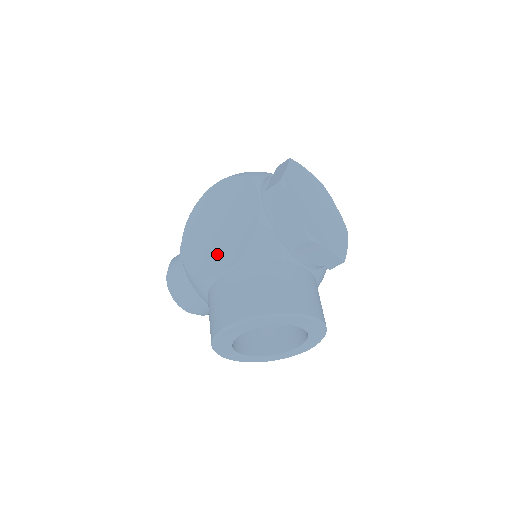
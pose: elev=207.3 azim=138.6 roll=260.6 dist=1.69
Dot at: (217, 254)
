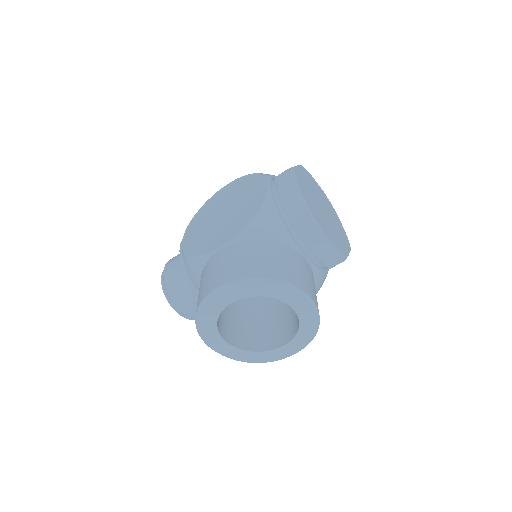
Dot at: (218, 233)
